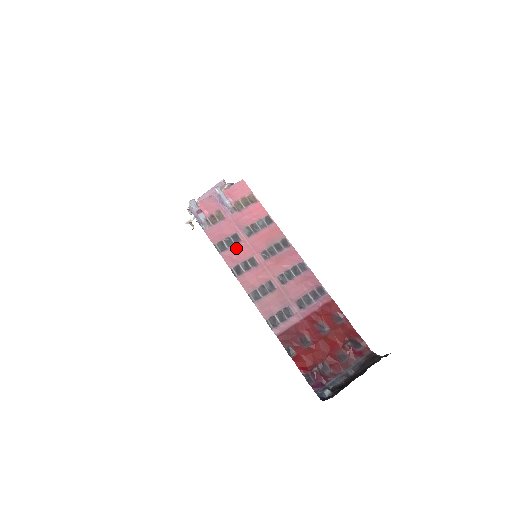
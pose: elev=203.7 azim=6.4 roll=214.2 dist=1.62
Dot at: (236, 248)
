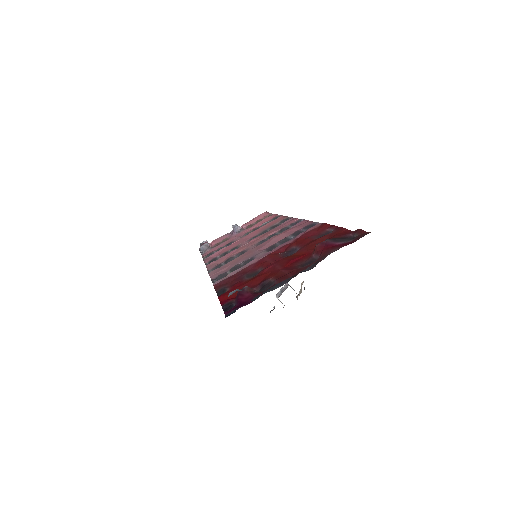
Dot at: (224, 249)
